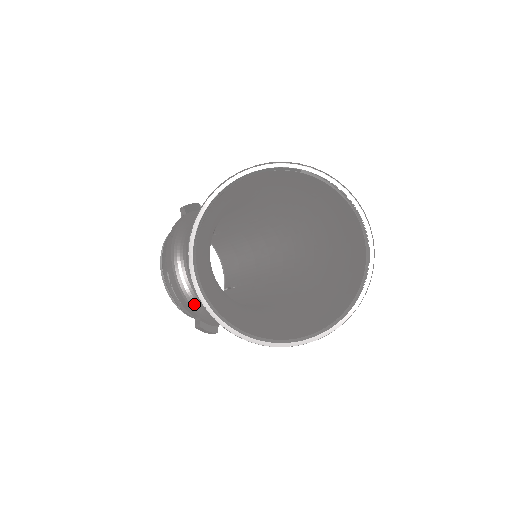
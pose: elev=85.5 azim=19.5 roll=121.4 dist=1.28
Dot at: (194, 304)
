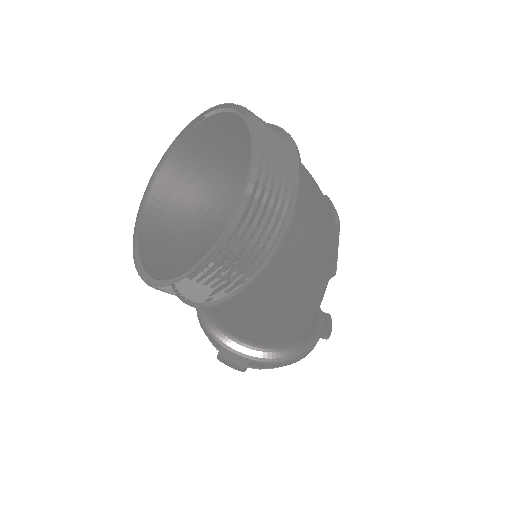
Dot at: (214, 330)
